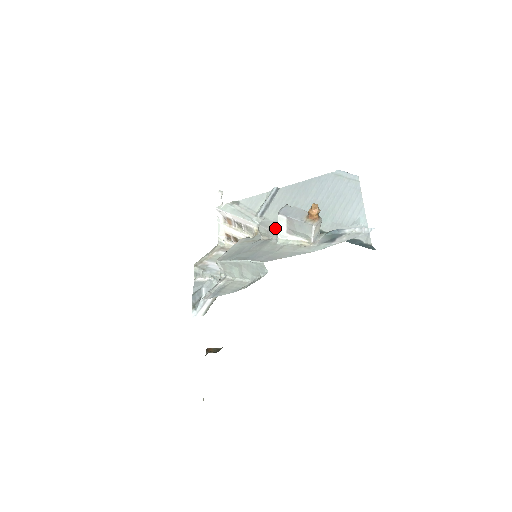
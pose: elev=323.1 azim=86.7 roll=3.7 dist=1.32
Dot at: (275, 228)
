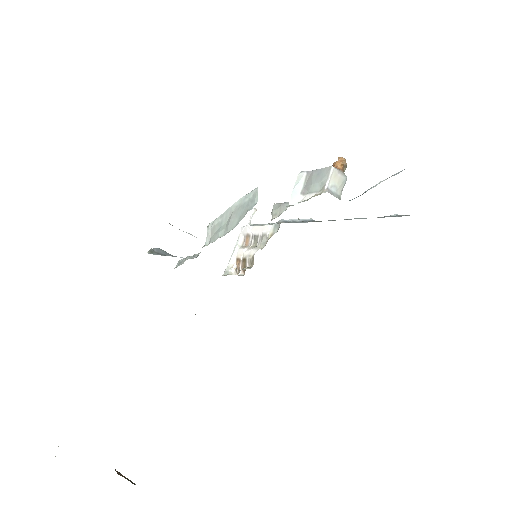
Dot at: occluded
